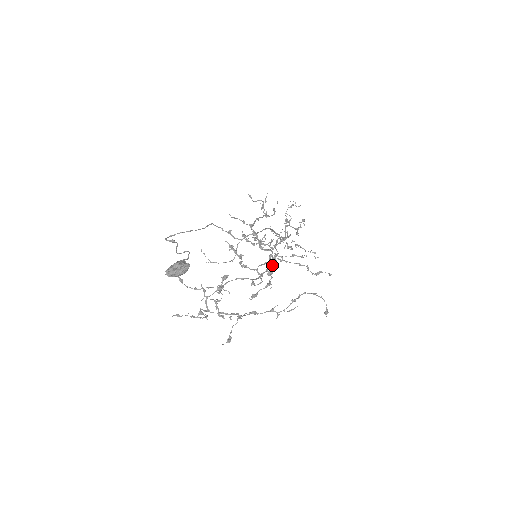
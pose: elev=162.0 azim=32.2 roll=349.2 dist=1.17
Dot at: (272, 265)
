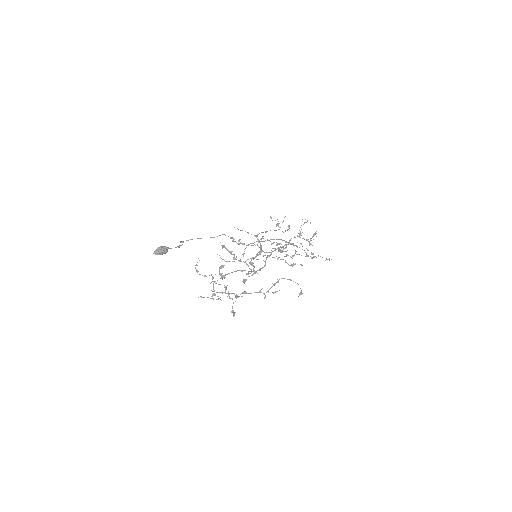
Dot at: (257, 259)
